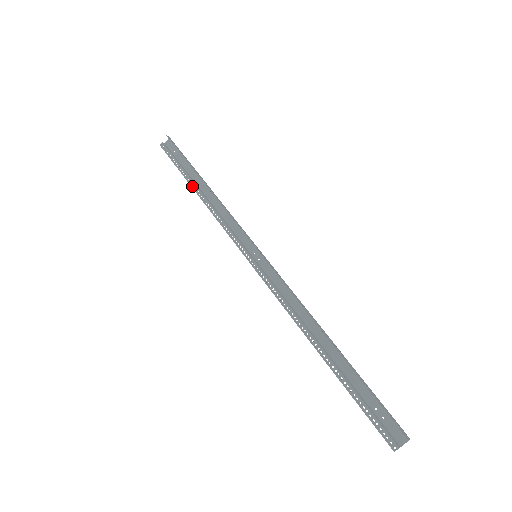
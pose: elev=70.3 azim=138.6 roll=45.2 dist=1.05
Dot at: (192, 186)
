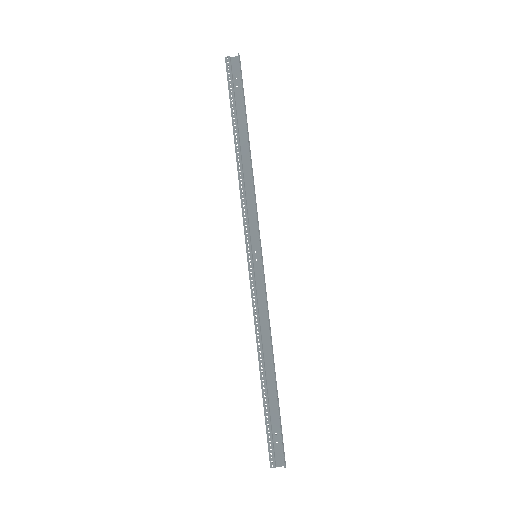
Dot at: (235, 137)
